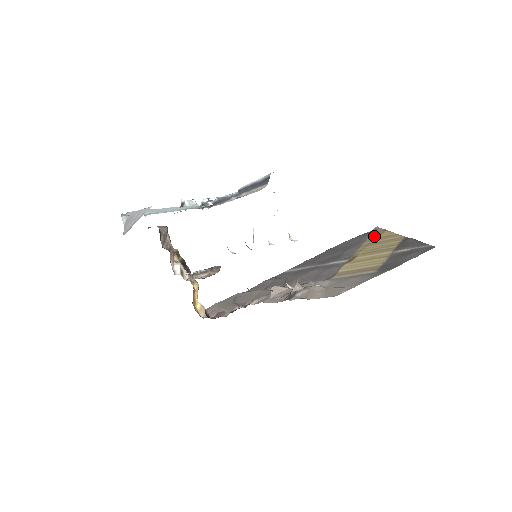
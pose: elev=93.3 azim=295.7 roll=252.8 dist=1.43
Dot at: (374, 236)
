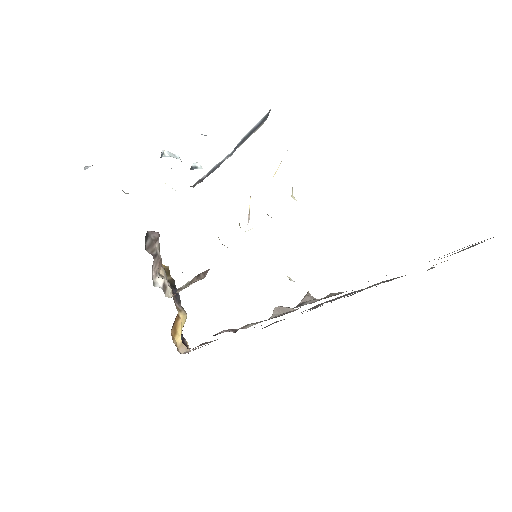
Dot at: occluded
